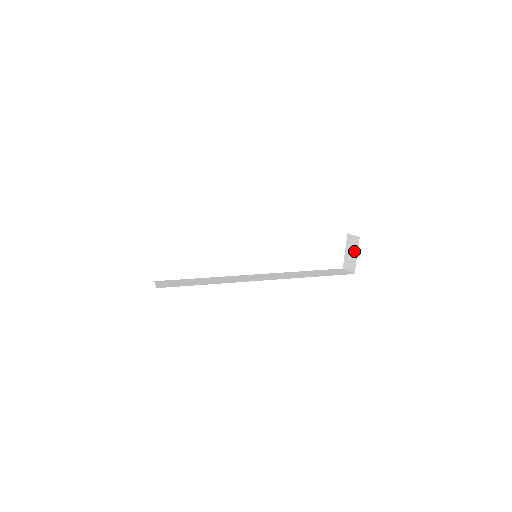
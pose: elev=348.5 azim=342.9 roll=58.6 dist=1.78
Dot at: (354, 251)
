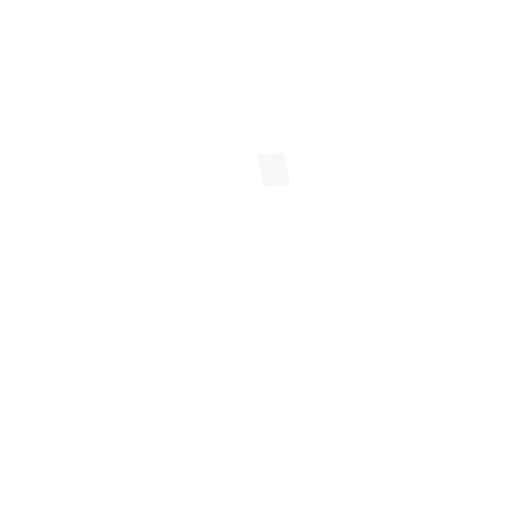
Dot at: (279, 167)
